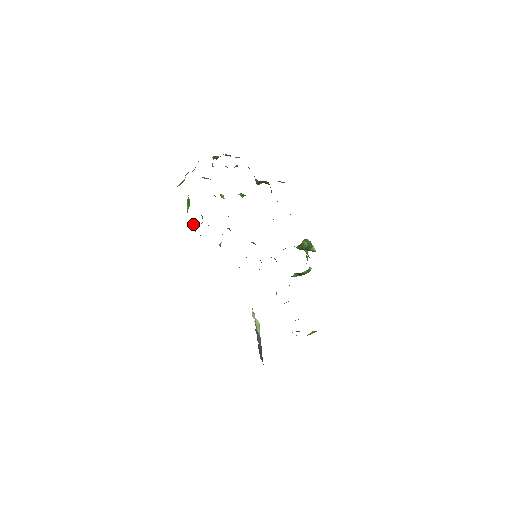
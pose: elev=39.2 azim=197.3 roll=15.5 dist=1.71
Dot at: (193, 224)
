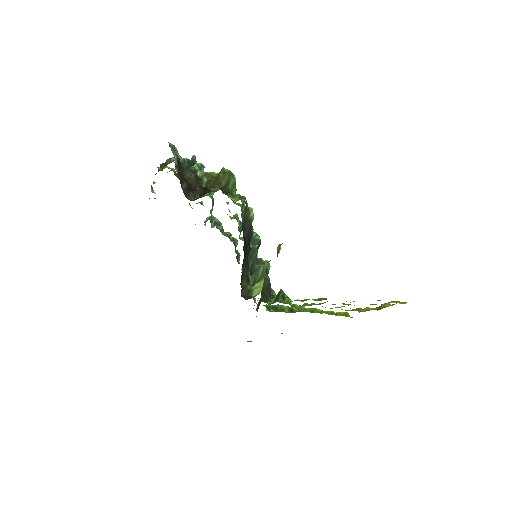
Dot at: (206, 218)
